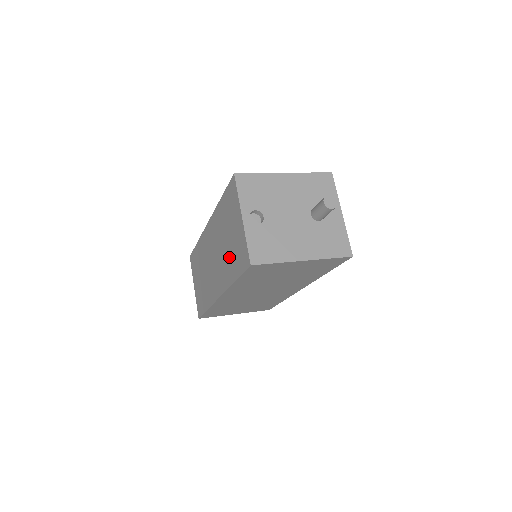
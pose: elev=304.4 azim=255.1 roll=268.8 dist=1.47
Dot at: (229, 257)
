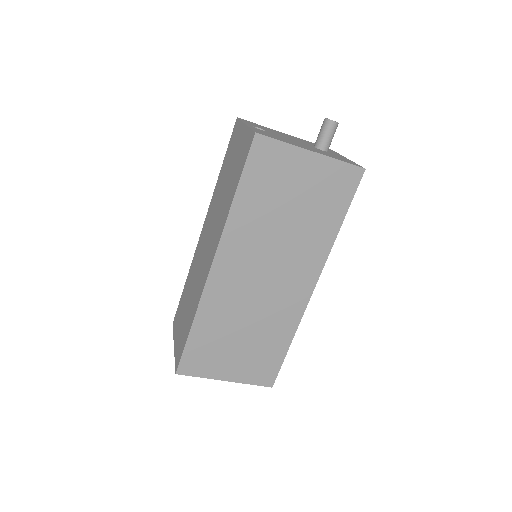
Dot at: (228, 190)
